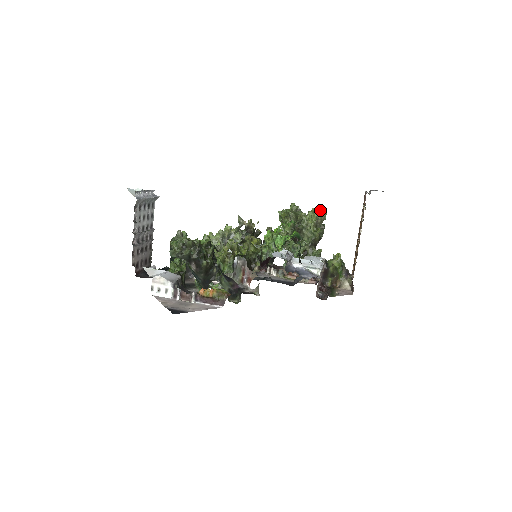
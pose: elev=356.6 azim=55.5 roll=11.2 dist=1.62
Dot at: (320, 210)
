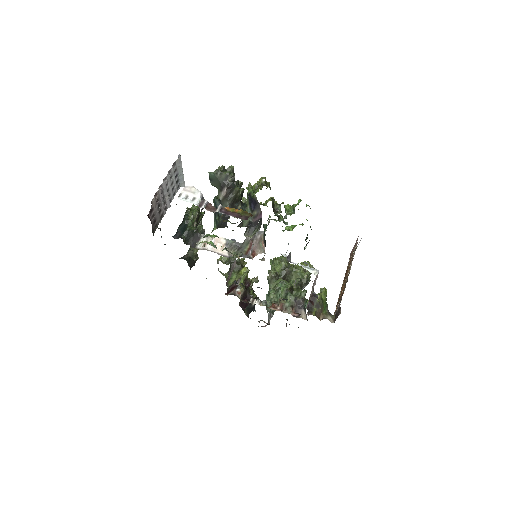
Dot at: (309, 263)
